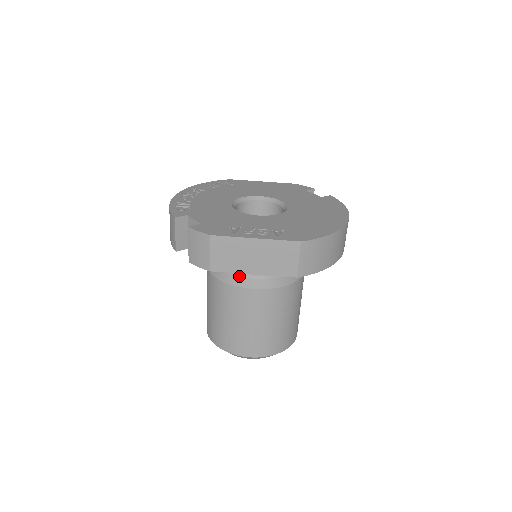
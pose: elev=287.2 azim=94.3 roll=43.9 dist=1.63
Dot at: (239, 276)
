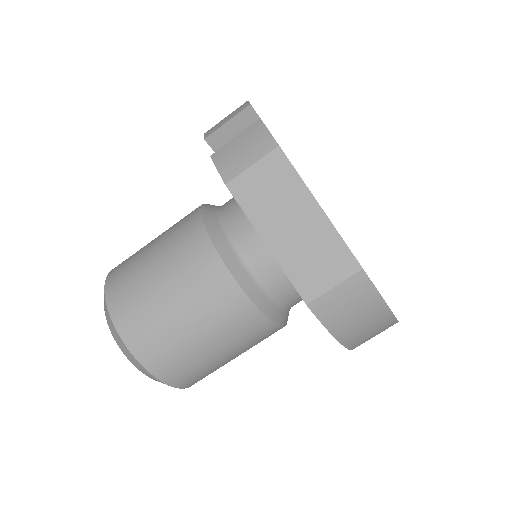
Dot at: (230, 243)
